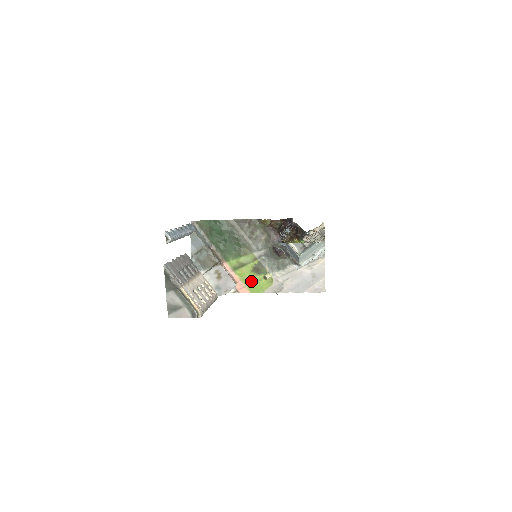
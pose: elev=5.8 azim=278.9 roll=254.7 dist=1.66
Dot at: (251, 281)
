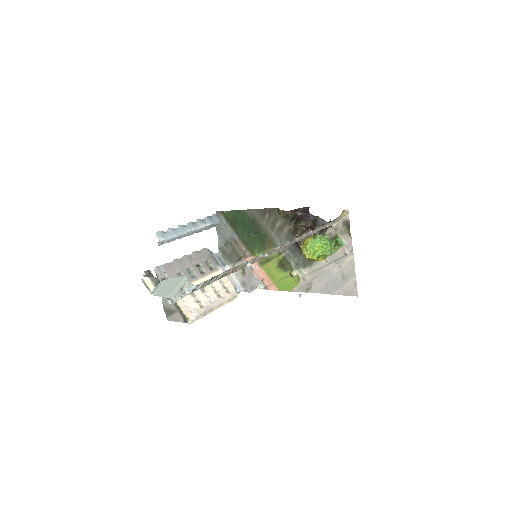
Dot at: (278, 278)
